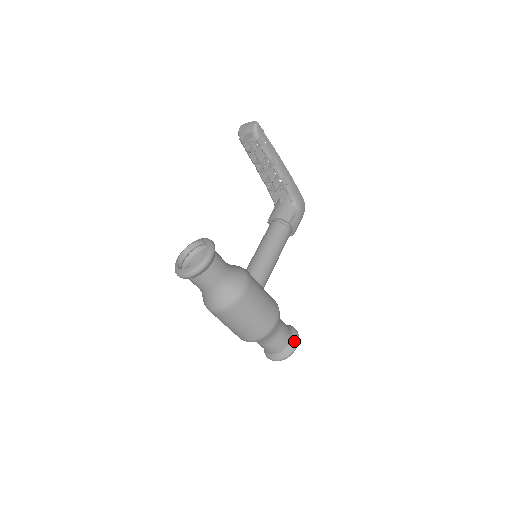
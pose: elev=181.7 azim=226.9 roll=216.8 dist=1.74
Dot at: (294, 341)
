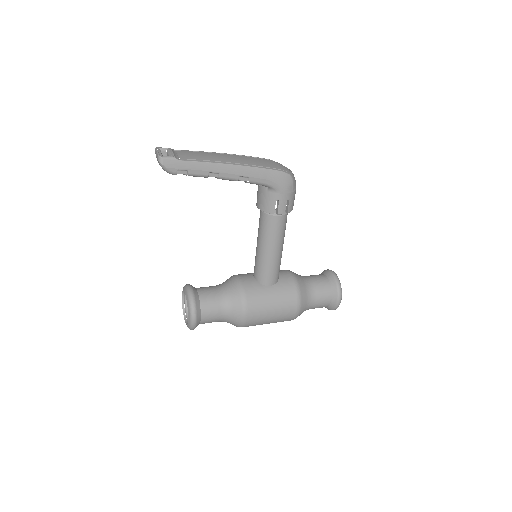
Dot at: (335, 300)
